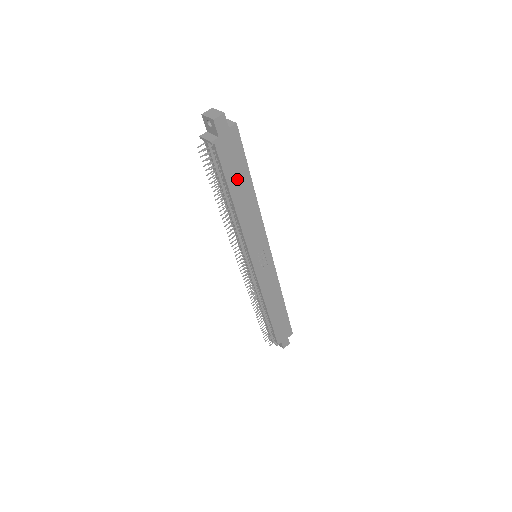
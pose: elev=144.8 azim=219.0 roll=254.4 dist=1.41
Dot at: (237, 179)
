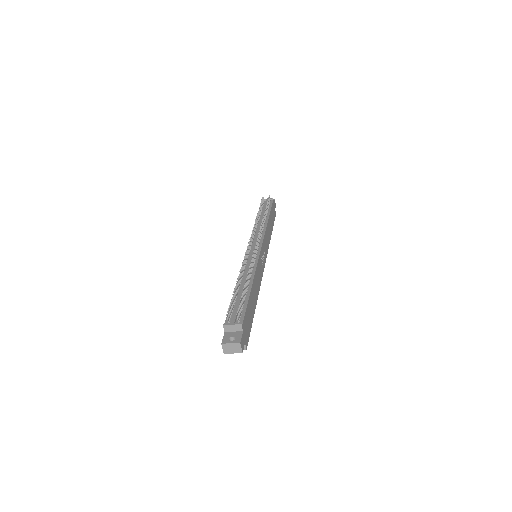
Dot at: (271, 219)
